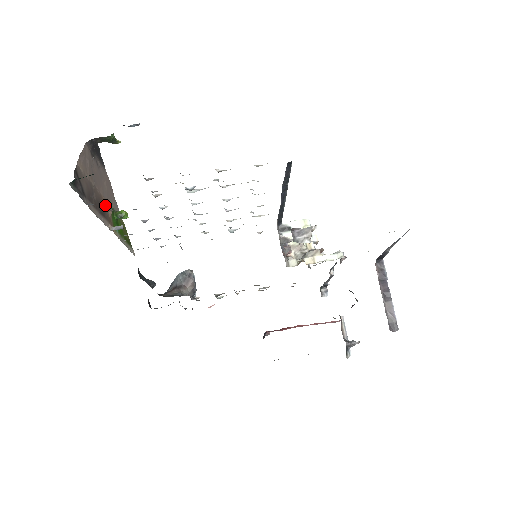
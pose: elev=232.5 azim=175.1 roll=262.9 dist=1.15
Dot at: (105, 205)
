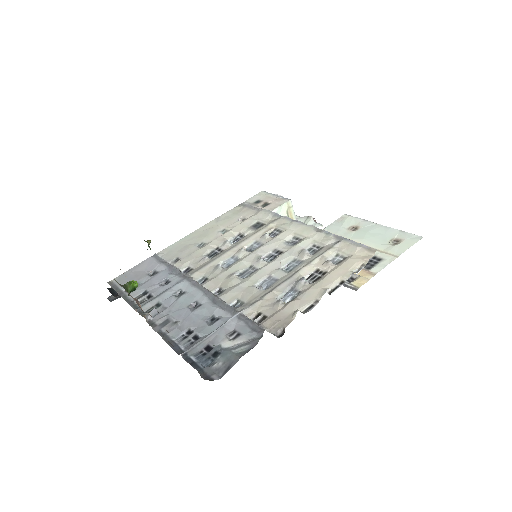
Dot at: (138, 305)
